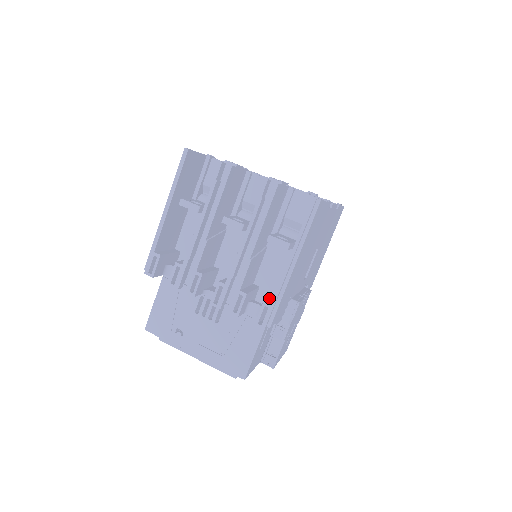
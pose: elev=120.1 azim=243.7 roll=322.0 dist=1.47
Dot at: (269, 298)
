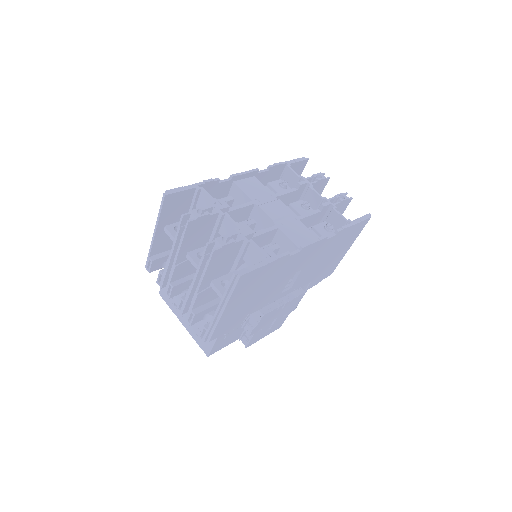
Dot at: occluded
